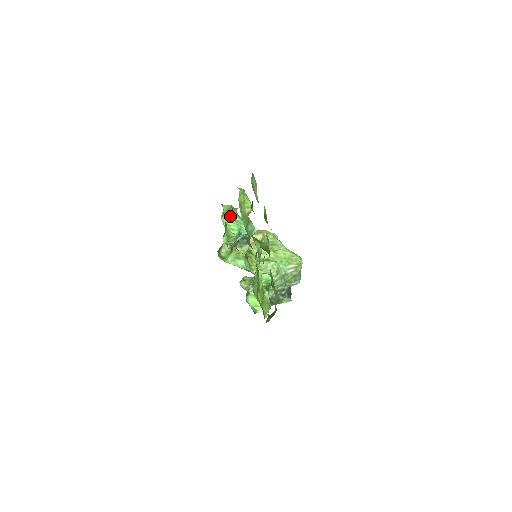
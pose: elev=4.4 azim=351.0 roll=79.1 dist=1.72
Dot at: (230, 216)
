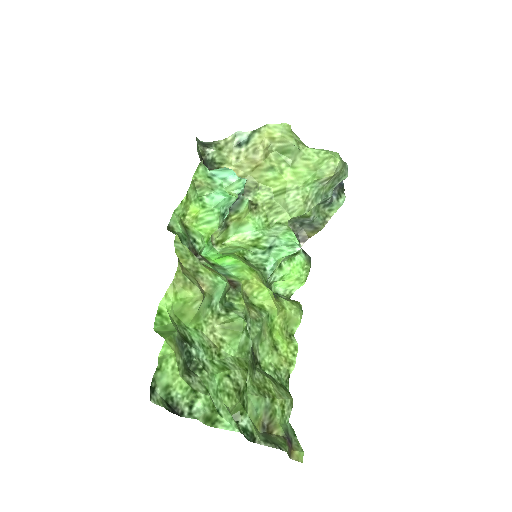
Dot at: (195, 205)
